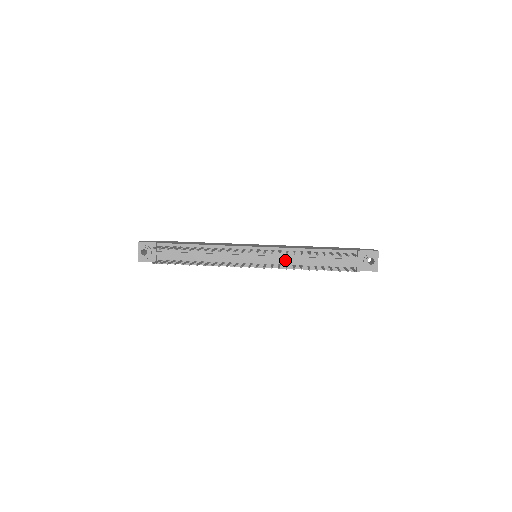
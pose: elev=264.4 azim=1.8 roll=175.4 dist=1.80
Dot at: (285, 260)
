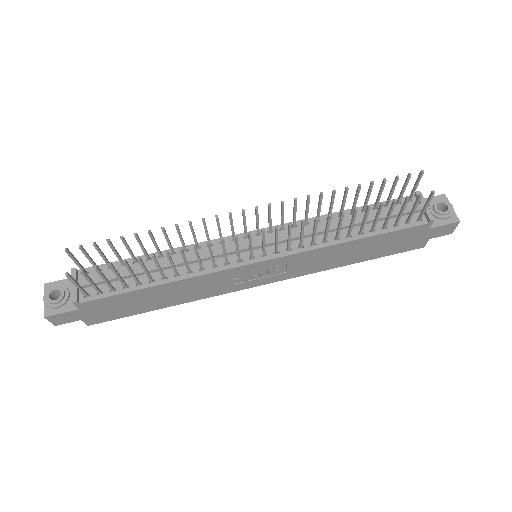
Dot at: (307, 234)
